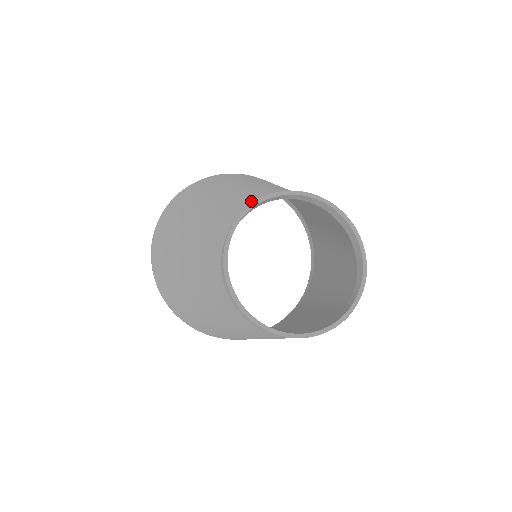
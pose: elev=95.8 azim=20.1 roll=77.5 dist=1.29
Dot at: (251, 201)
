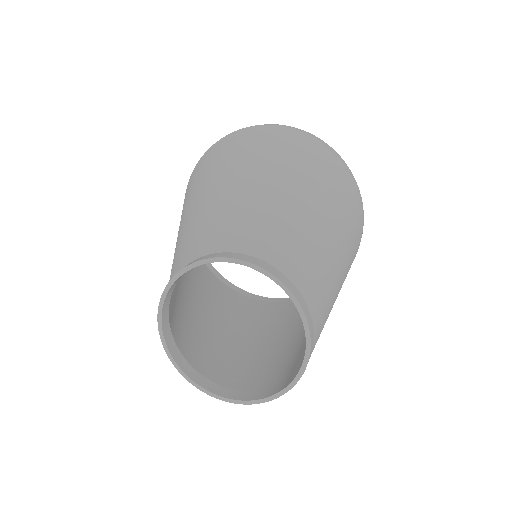
Dot at: (181, 263)
